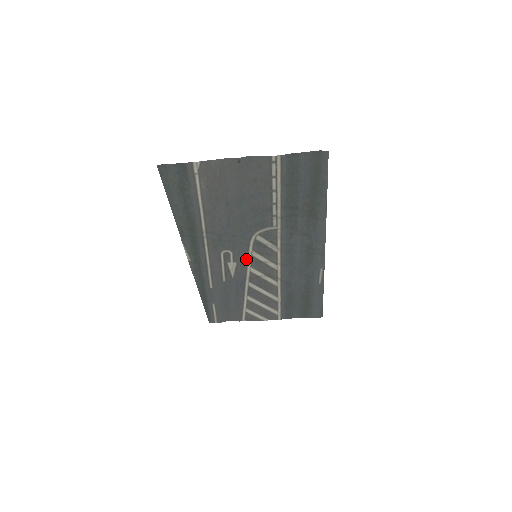
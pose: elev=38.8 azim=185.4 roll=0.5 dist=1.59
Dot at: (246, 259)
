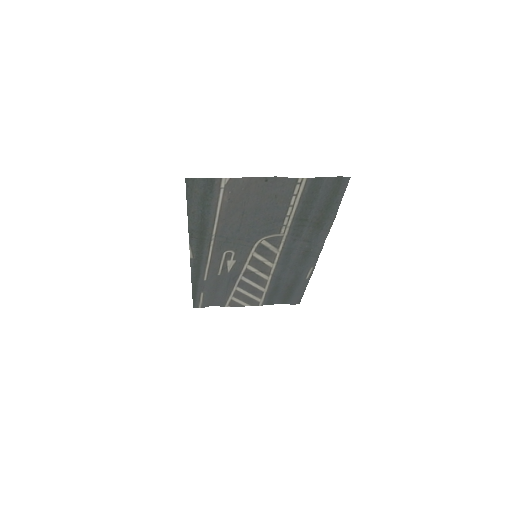
Dot at: (246, 258)
